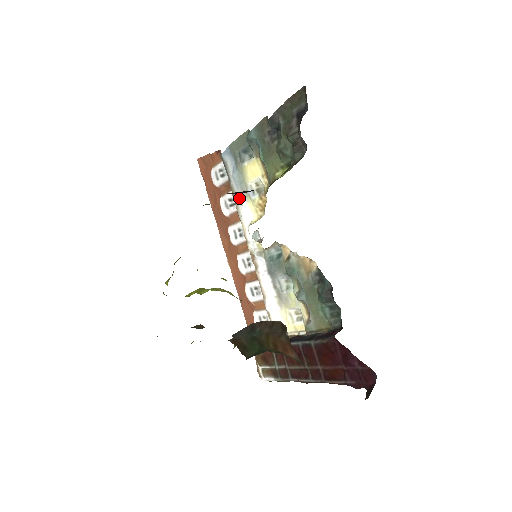
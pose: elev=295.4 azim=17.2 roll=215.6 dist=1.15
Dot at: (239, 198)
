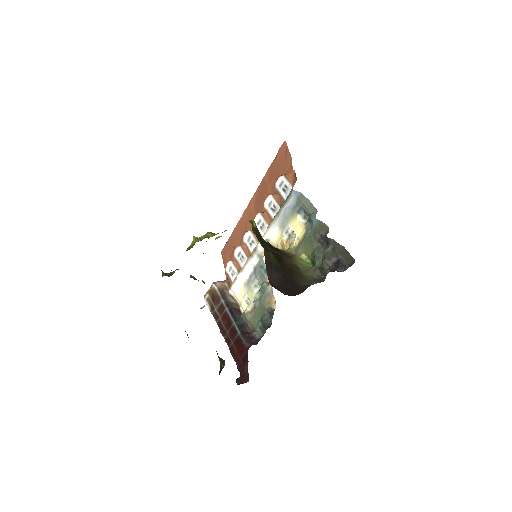
Dot at: (278, 221)
